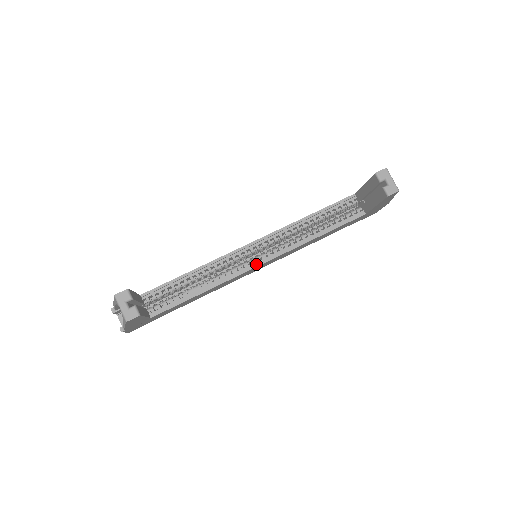
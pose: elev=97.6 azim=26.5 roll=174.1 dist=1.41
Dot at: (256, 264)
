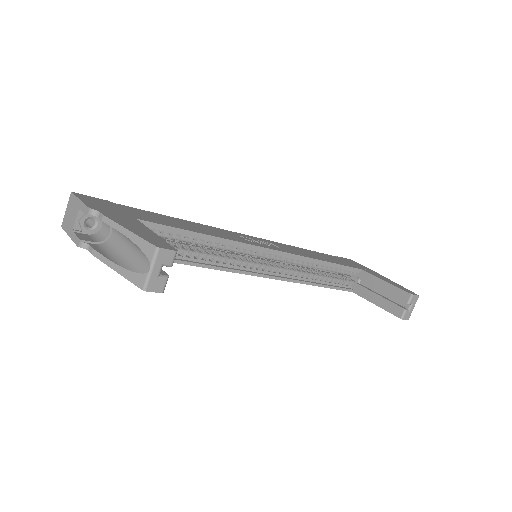
Dot at: (259, 273)
